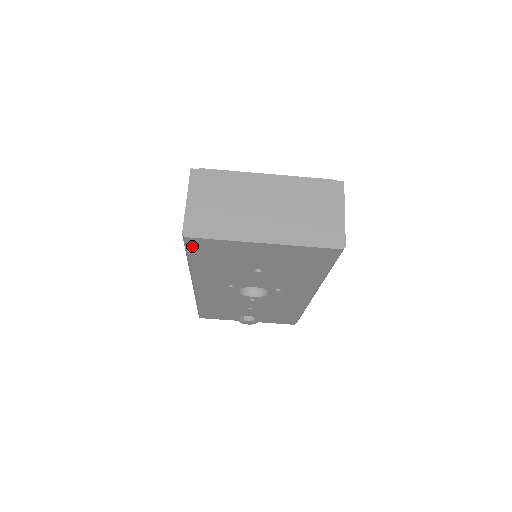
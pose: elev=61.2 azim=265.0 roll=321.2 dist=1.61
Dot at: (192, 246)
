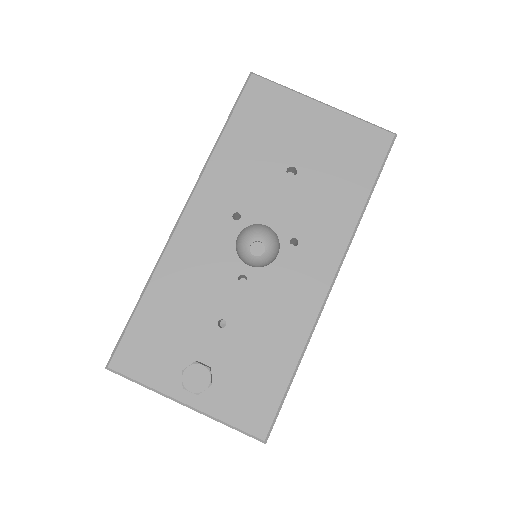
Dot at: (248, 94)
